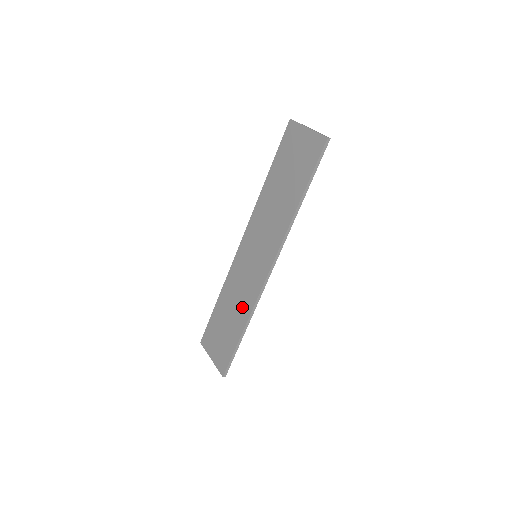
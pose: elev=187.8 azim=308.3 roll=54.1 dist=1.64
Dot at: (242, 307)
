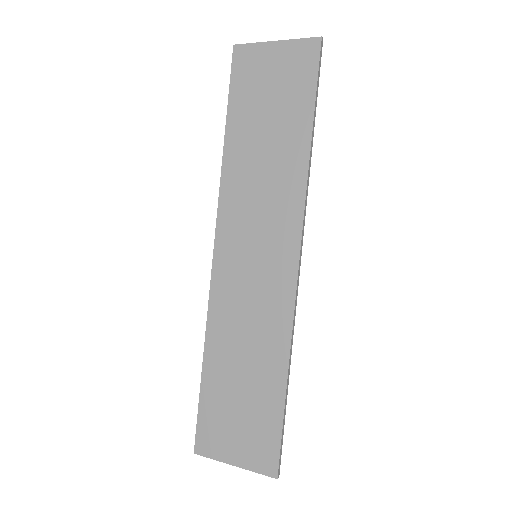
Dot at: (266, 344)
